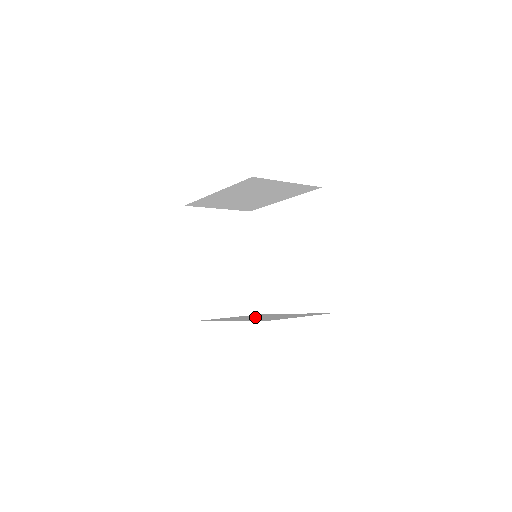
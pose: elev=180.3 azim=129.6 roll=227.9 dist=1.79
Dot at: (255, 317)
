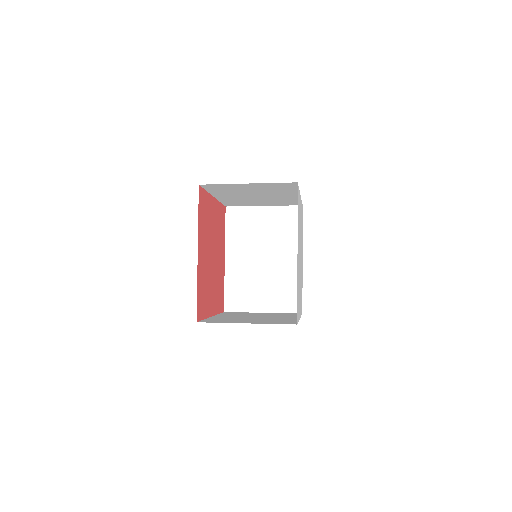
Dot at: (255, 316)
